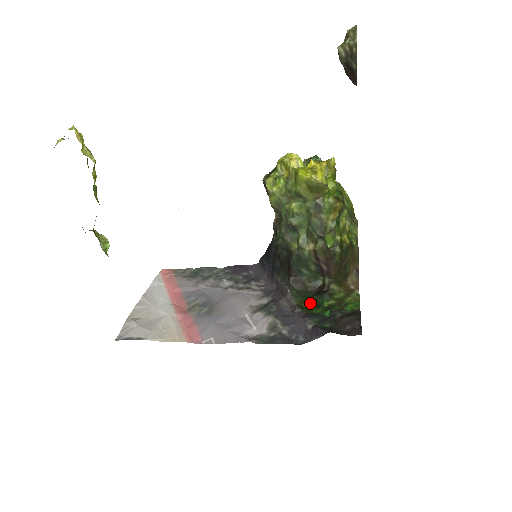
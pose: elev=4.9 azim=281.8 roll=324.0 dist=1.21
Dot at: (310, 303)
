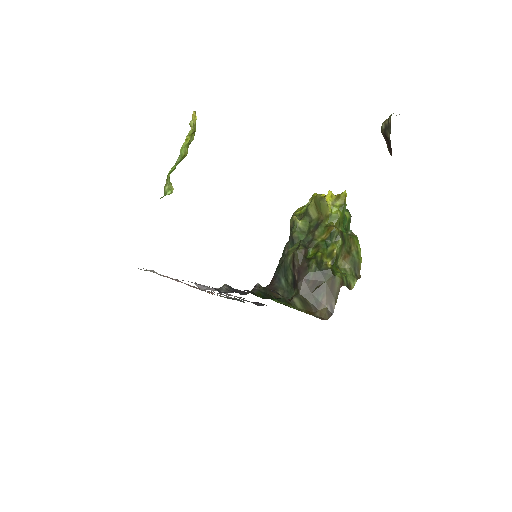
Dot at: occluded
